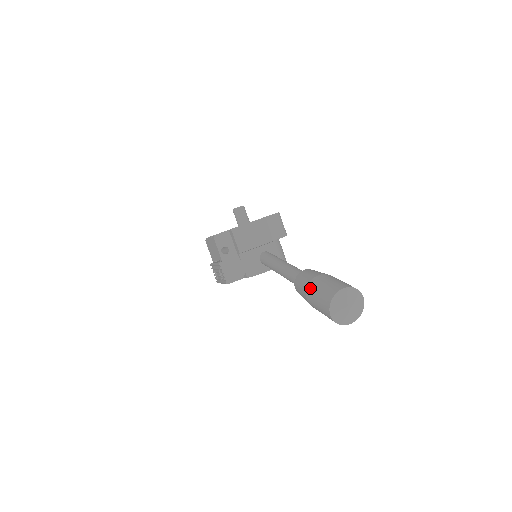
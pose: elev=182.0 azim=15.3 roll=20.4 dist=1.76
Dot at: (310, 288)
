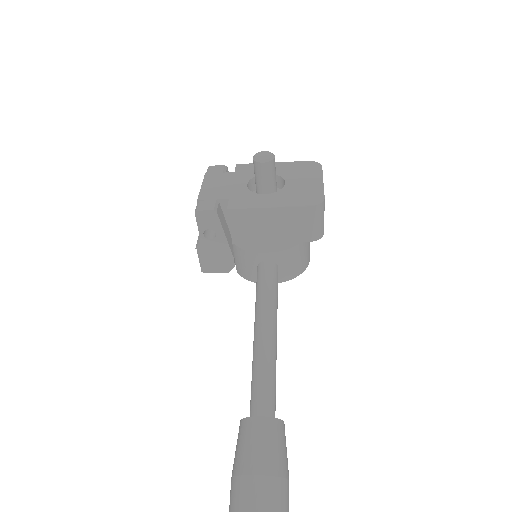
Dot at: (234, 488)
